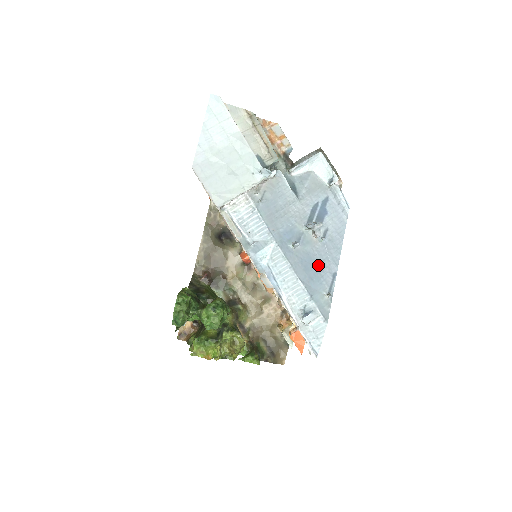
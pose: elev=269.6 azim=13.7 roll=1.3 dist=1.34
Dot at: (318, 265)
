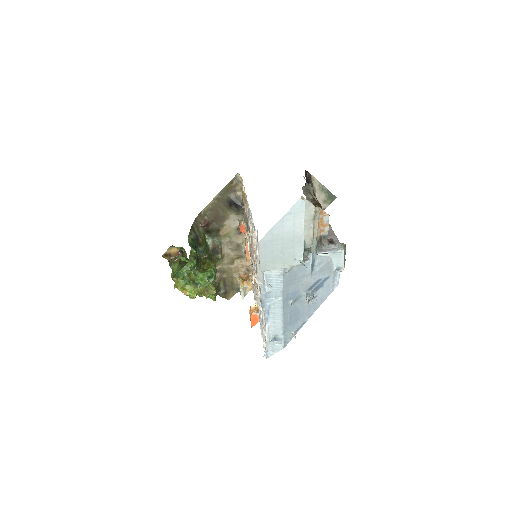
Dot at: (299, 316)
